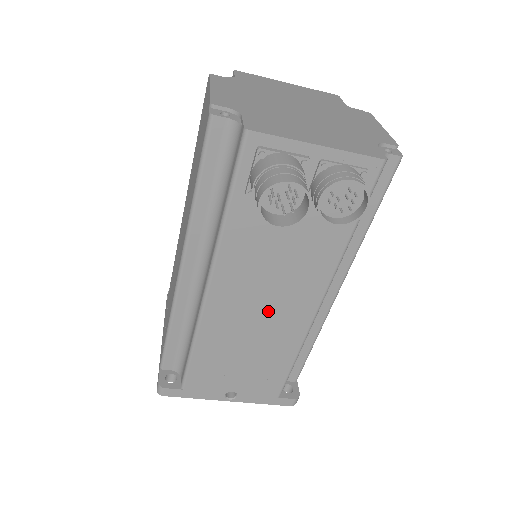
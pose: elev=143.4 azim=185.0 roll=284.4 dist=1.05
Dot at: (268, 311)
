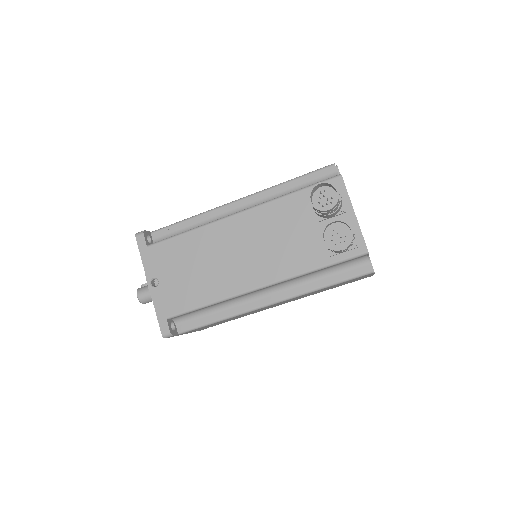
Dot at: (239, 258)
